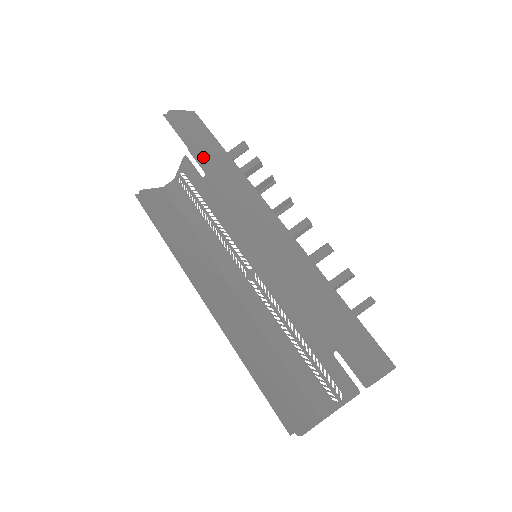
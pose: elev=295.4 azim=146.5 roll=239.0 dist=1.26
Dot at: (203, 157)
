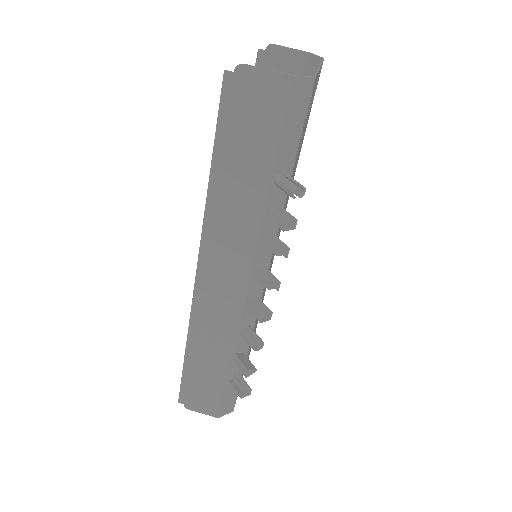
Dot at: (222, 172)
